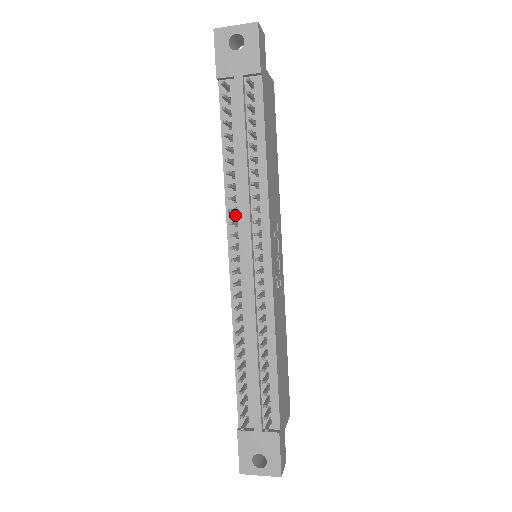
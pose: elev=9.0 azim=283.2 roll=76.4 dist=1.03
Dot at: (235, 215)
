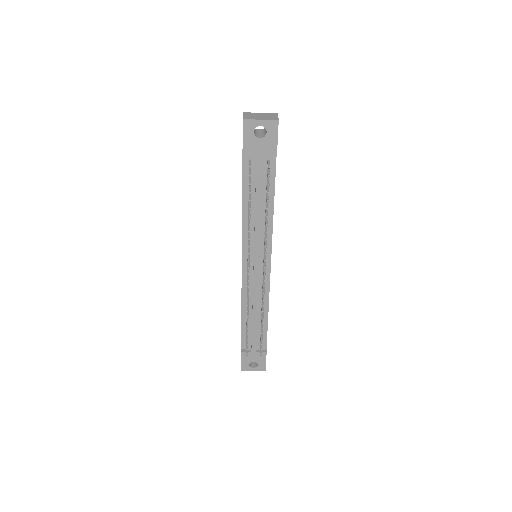
Dot at: occluded
